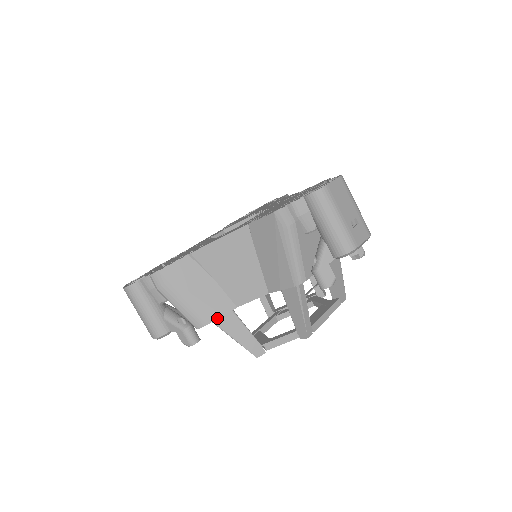
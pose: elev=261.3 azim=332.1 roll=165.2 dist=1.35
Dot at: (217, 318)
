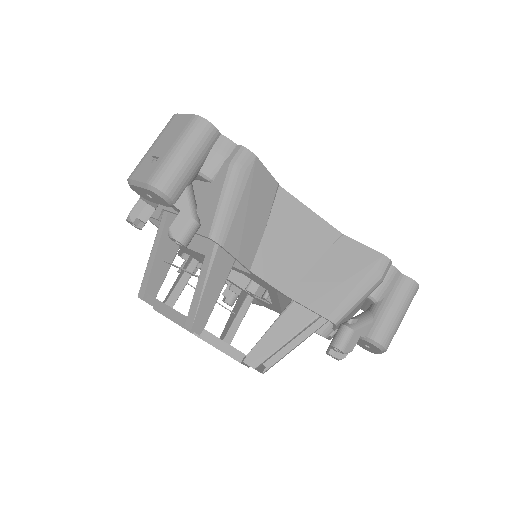
Dot at: (233, 255)
